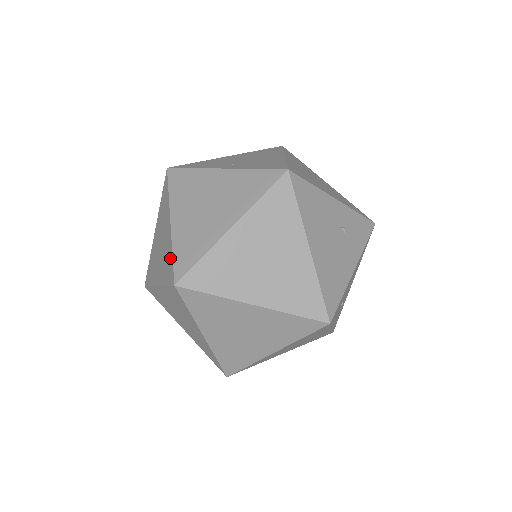
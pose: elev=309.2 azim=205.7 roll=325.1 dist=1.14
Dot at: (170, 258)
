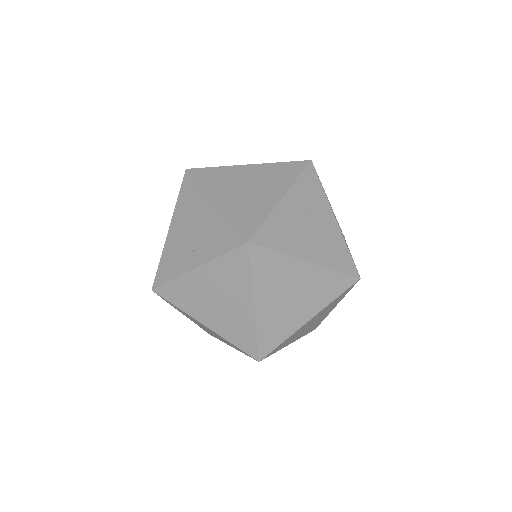
Dot at: occluded
